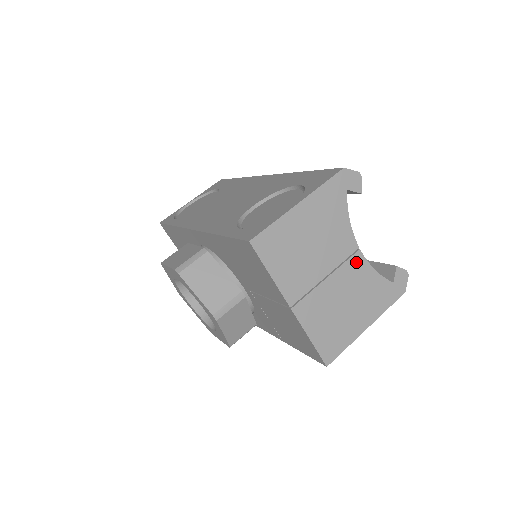
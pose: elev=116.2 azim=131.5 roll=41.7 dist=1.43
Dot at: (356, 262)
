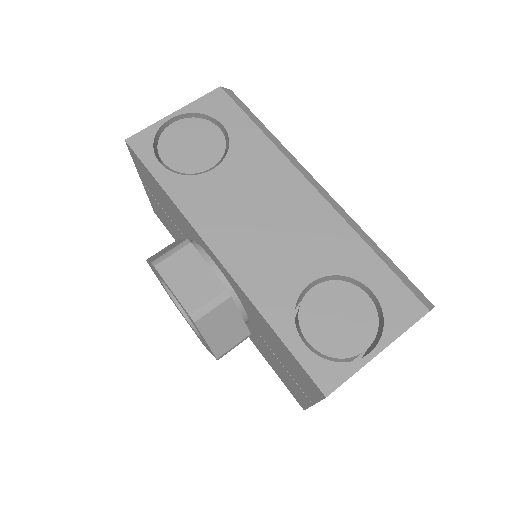
Dot at: occluded
